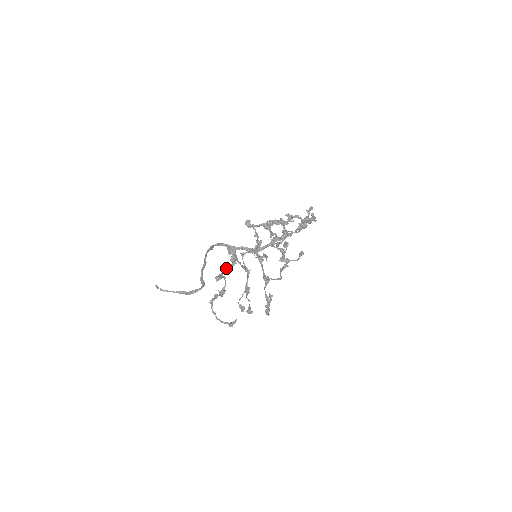
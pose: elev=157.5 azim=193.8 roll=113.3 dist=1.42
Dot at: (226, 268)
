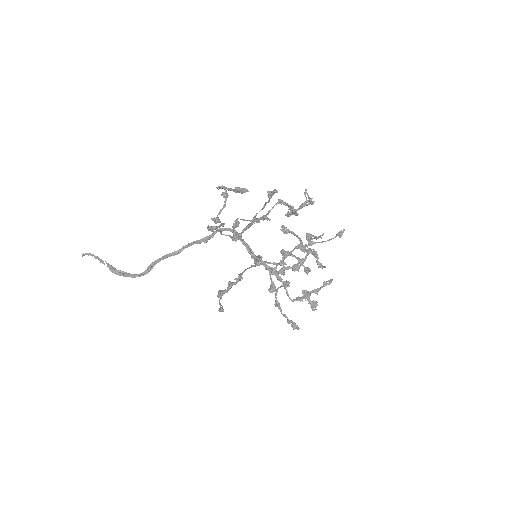
Dot at: occluded
